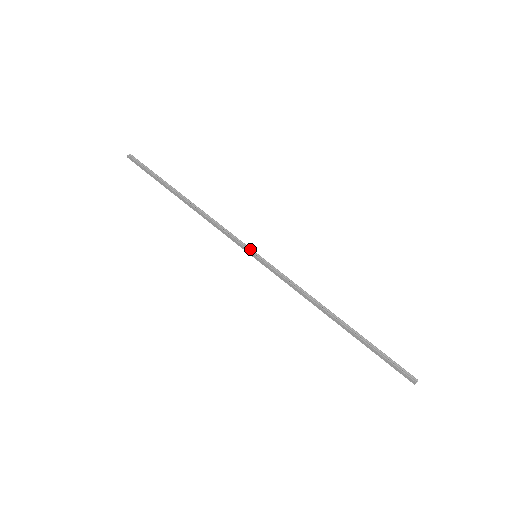
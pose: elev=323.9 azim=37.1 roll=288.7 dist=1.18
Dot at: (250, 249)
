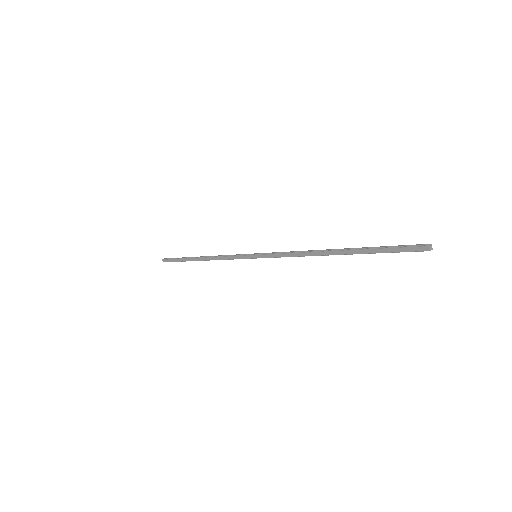
Dot at: (250, 254)
